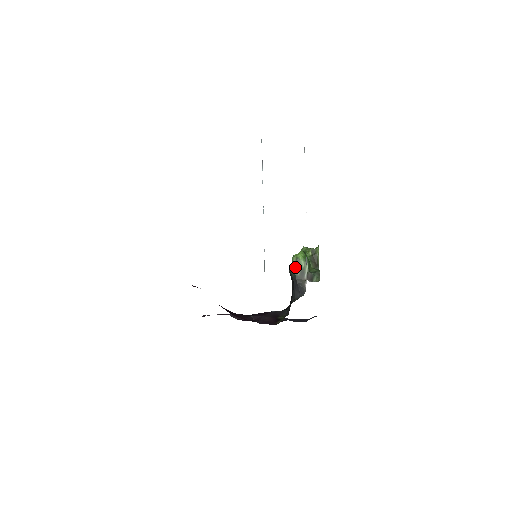
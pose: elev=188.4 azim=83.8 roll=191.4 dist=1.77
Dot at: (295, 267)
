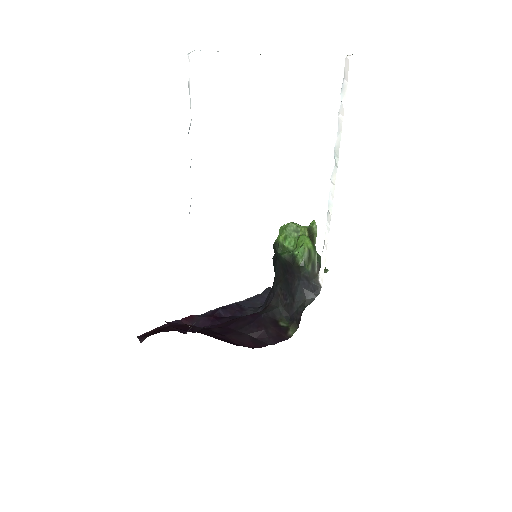
Dot at: (307, 262)
